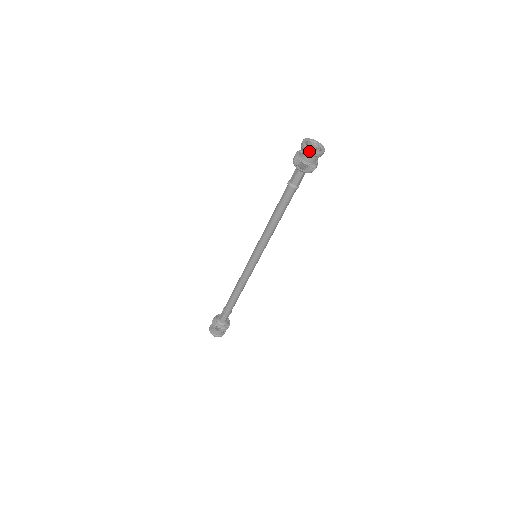
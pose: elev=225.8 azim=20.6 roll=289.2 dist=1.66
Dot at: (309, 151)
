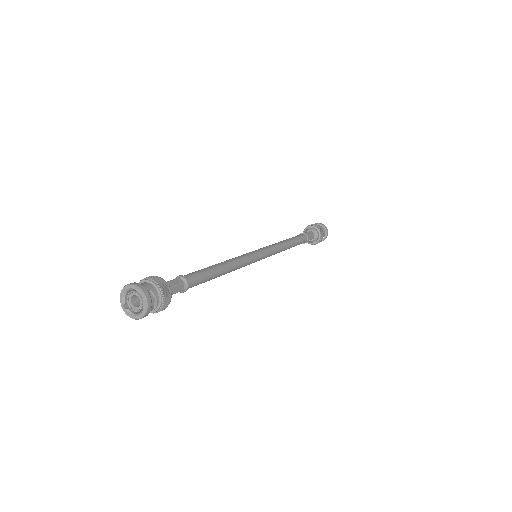
Dot at: (125, 310)
